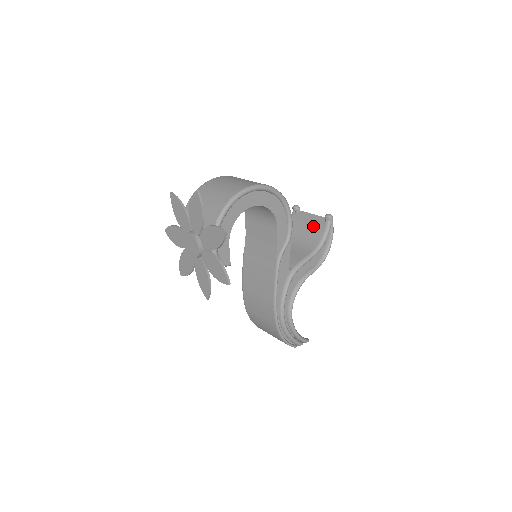
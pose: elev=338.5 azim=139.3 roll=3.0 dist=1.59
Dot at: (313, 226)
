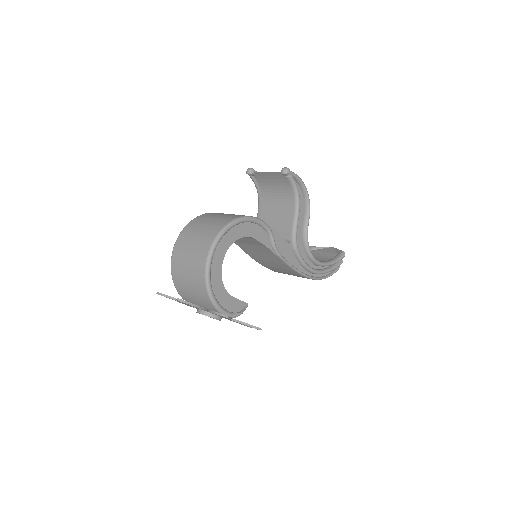
Dot at: (277, 182)
